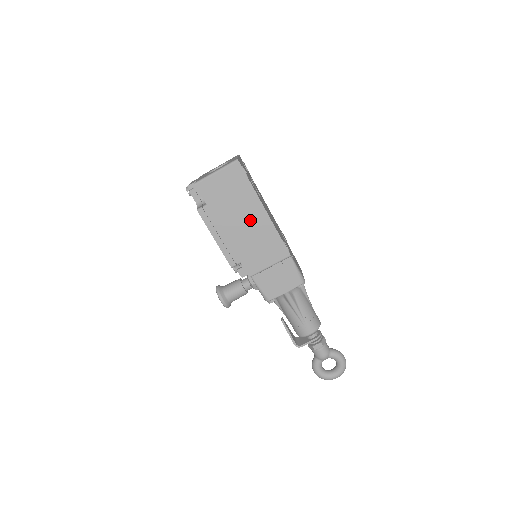
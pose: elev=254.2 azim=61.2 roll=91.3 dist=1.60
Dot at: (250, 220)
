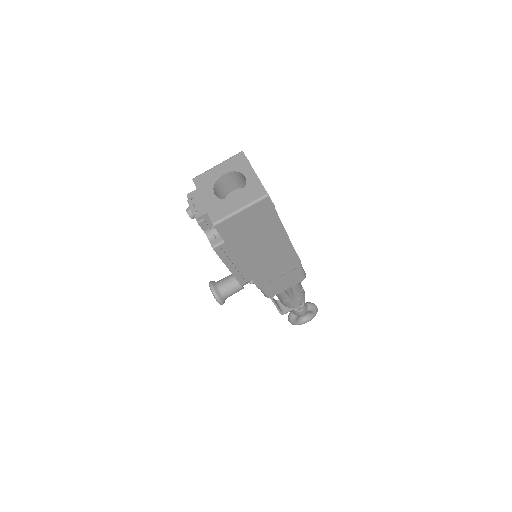
Dot at: (269, 246)
